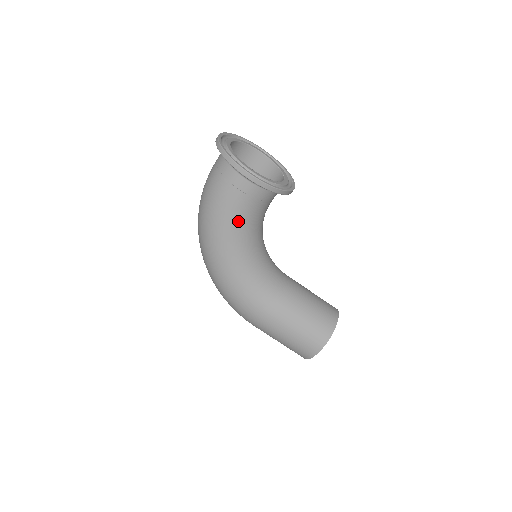
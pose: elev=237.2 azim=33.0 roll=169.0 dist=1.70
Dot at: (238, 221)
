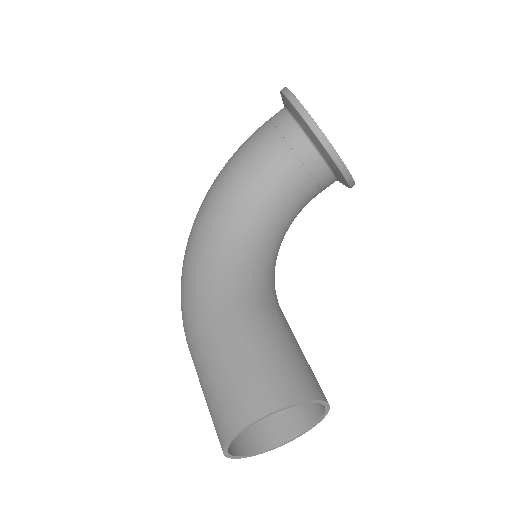
Dot at: (255, 168)
